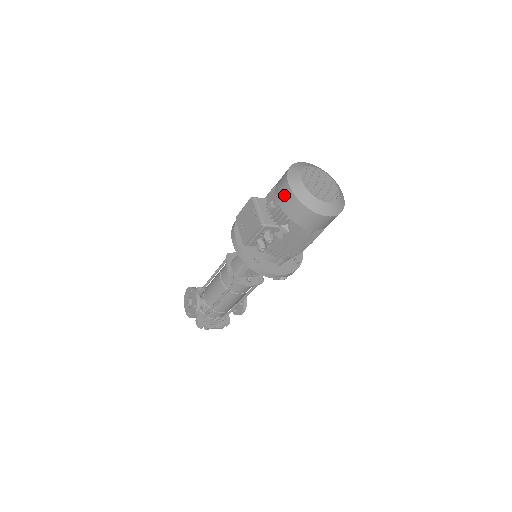
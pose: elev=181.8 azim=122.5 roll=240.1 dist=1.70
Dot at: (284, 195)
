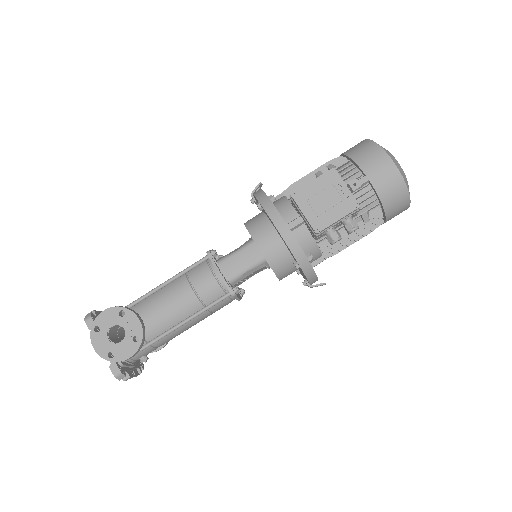
Dot at: (384, 173)
